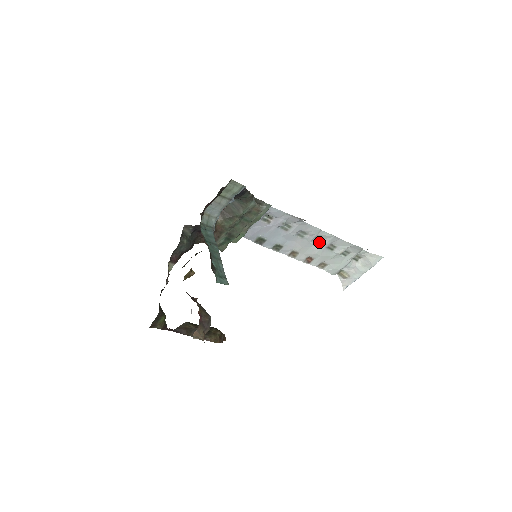
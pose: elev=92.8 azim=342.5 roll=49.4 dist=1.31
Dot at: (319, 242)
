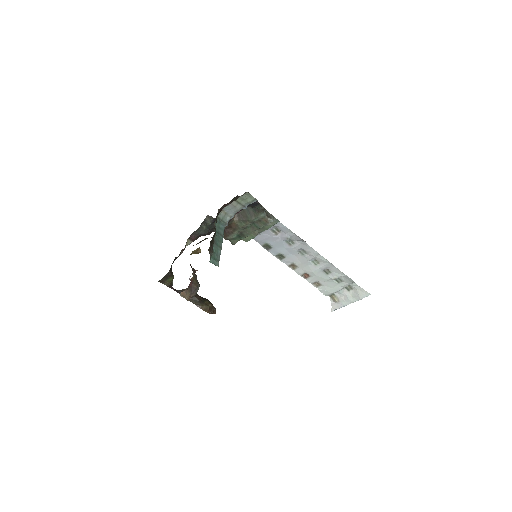
Dot at: (317, 263)
